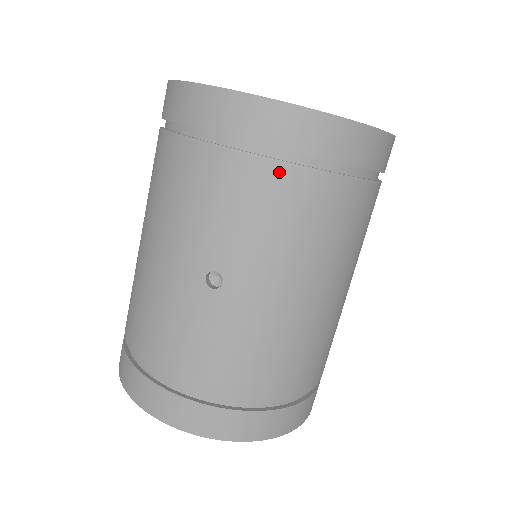
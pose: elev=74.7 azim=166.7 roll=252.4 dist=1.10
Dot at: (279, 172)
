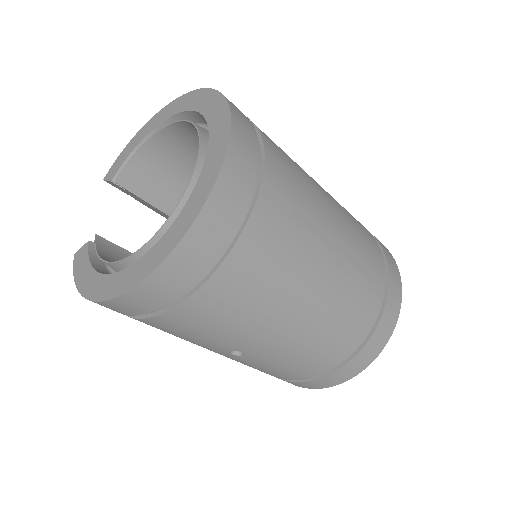
Dot at: (184, 310)
